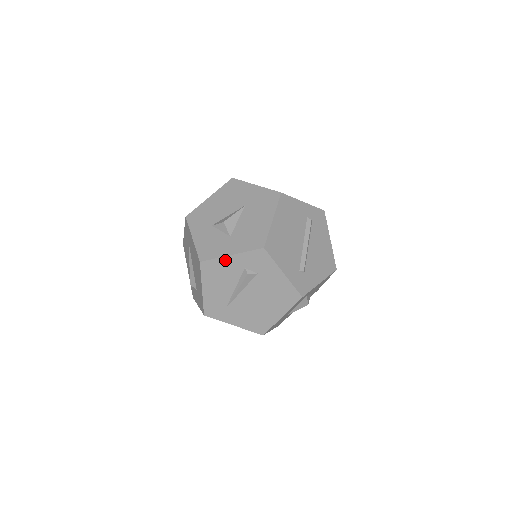
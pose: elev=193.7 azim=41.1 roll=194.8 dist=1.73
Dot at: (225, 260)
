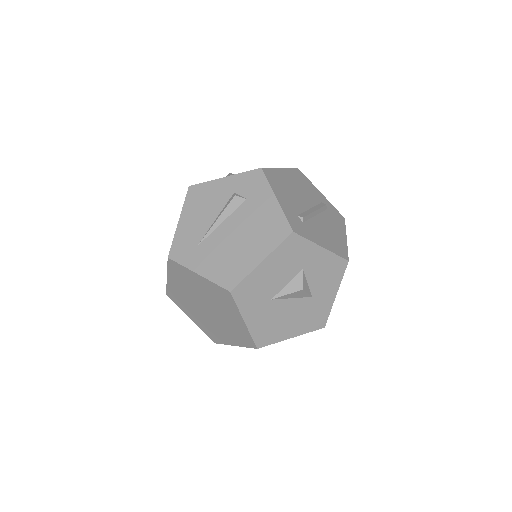
Dot at: (216, 183)
